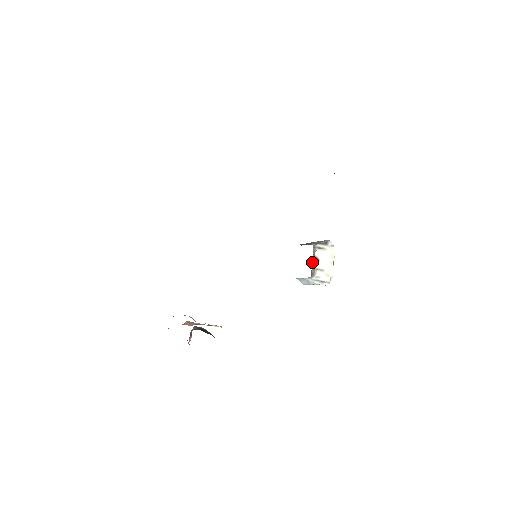
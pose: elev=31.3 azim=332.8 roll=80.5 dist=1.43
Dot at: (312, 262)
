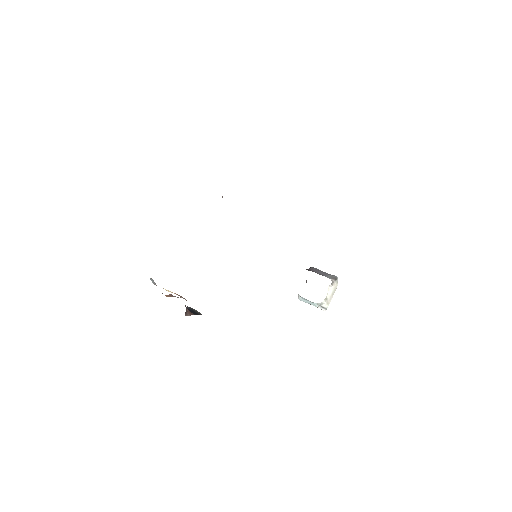
Dot at: occluded
